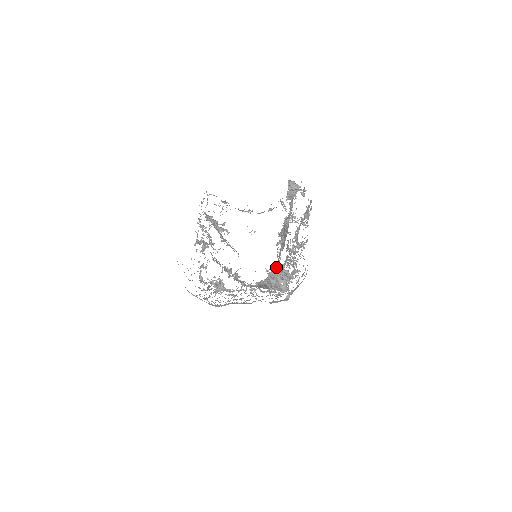
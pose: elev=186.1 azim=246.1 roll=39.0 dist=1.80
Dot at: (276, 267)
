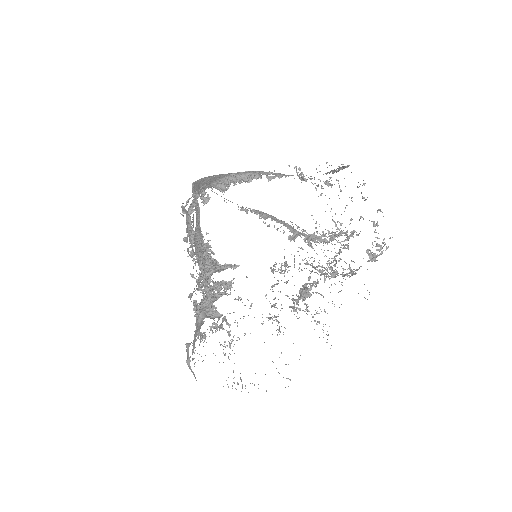
Dot at: (285, 263)
